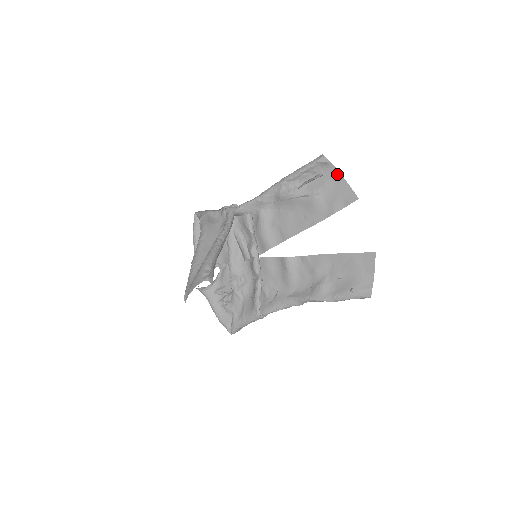
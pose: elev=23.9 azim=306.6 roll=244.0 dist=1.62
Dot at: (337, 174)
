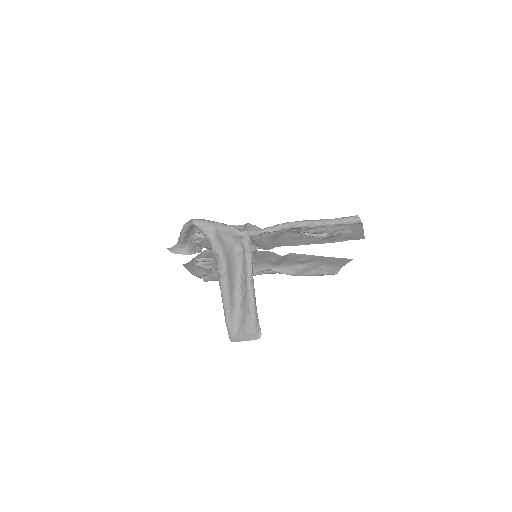
Dot at: (360, 226)
